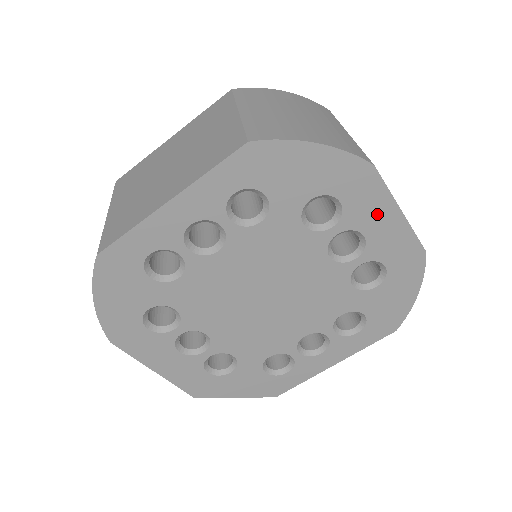
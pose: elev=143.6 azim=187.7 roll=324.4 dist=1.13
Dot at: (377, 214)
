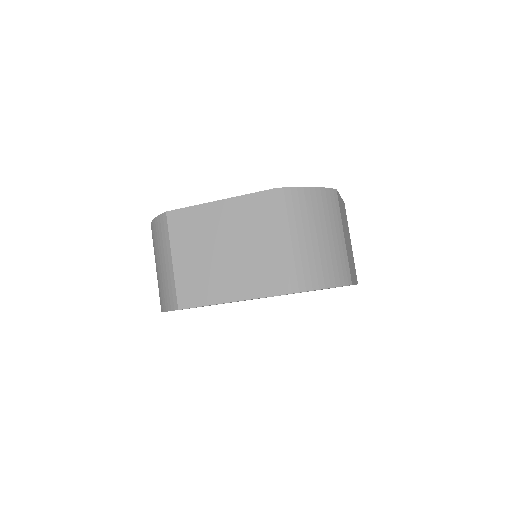
Dot at: occluded
